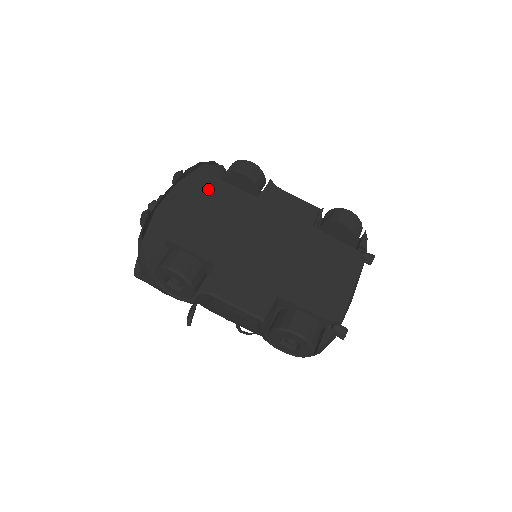
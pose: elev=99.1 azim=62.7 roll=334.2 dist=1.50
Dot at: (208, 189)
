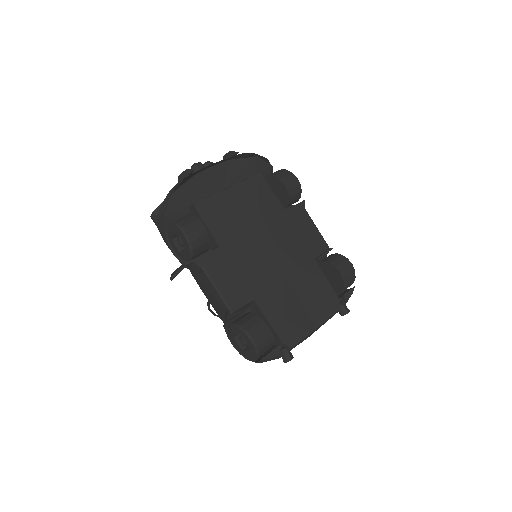
Dot at: (249, 180)
